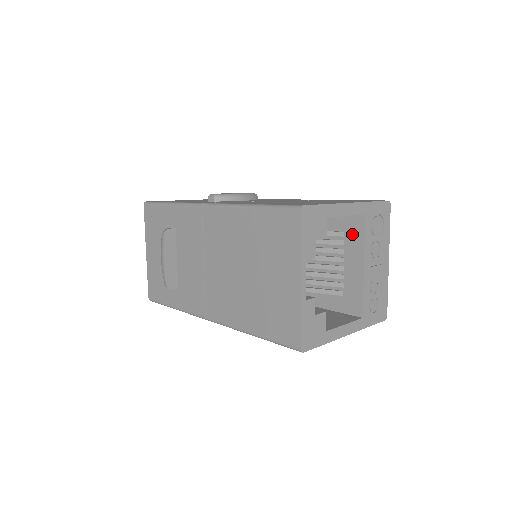
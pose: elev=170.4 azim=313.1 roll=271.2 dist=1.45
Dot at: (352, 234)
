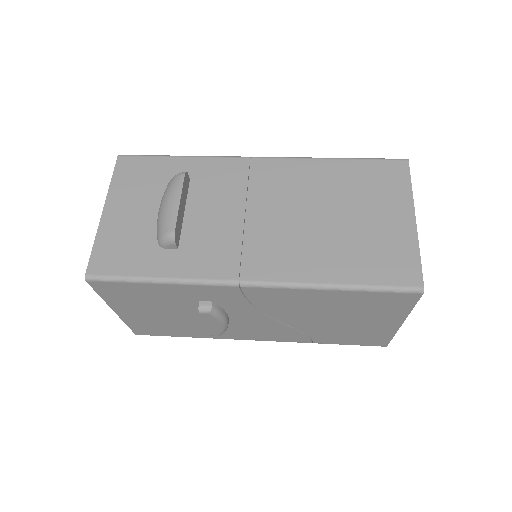
Dot at: occluded
